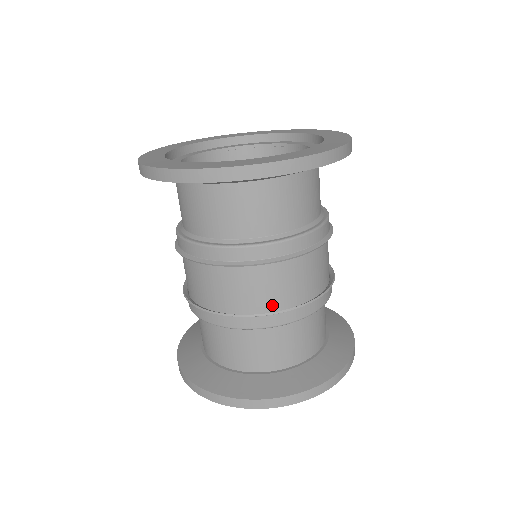
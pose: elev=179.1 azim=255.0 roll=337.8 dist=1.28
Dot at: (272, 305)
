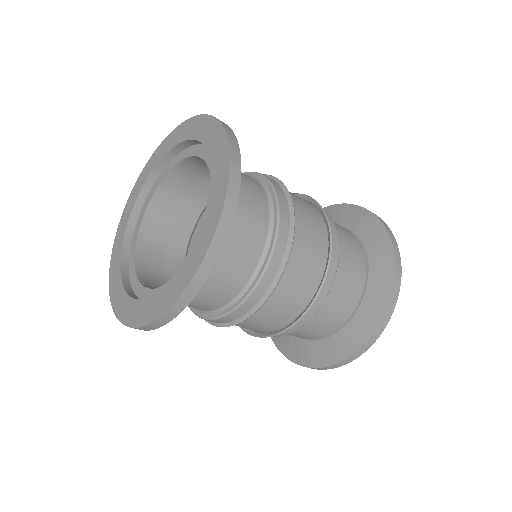
Dot at: occluded
